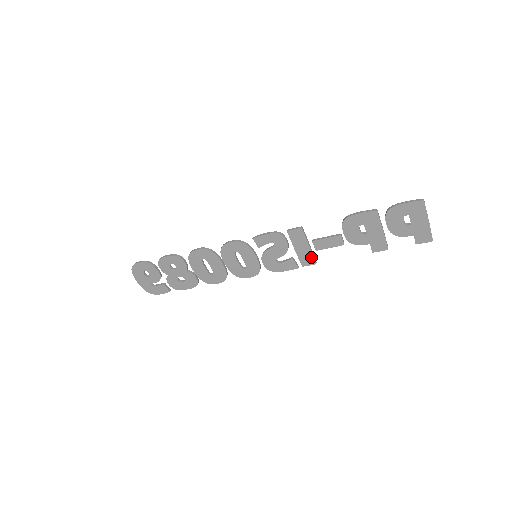
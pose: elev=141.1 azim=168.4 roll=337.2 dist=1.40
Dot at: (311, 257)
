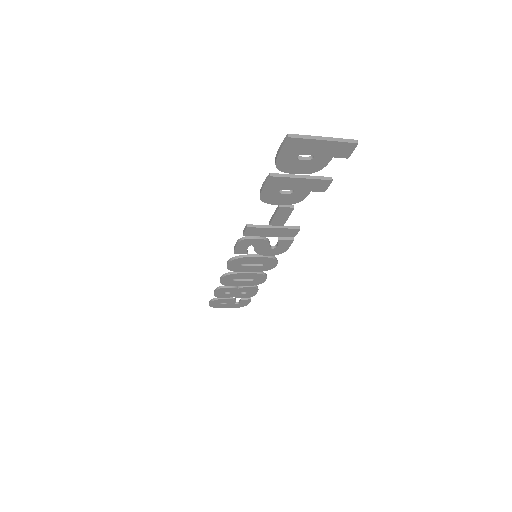
Dot at: (288, 230)
